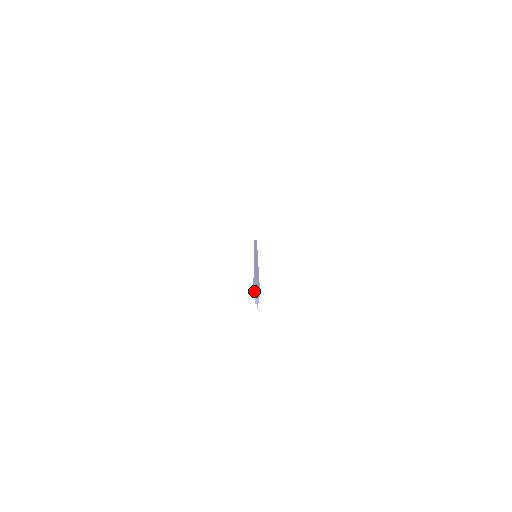
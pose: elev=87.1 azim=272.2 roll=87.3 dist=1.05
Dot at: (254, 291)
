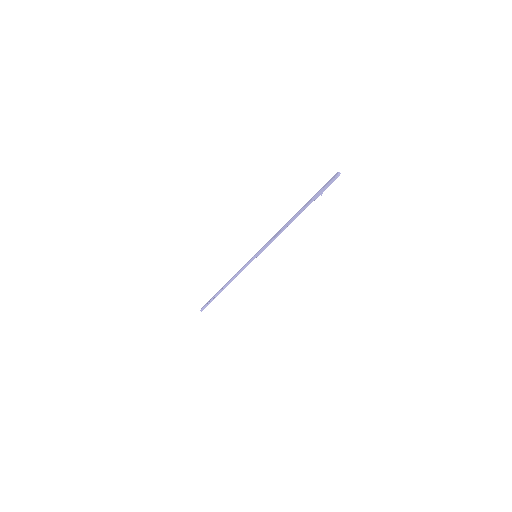
Dot at: (338, 173)
